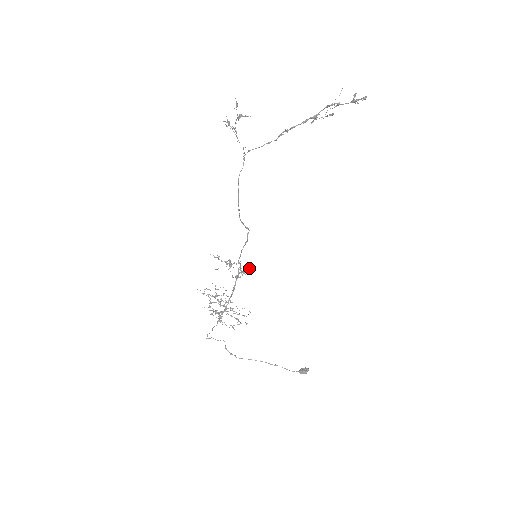
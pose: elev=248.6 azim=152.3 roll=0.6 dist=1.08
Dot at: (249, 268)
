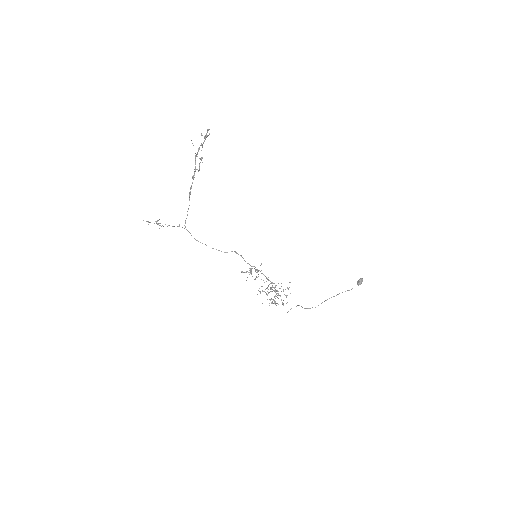
Dot at: (261, 264)
